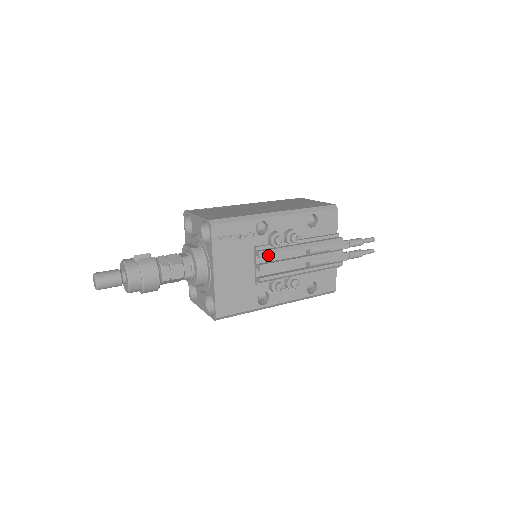
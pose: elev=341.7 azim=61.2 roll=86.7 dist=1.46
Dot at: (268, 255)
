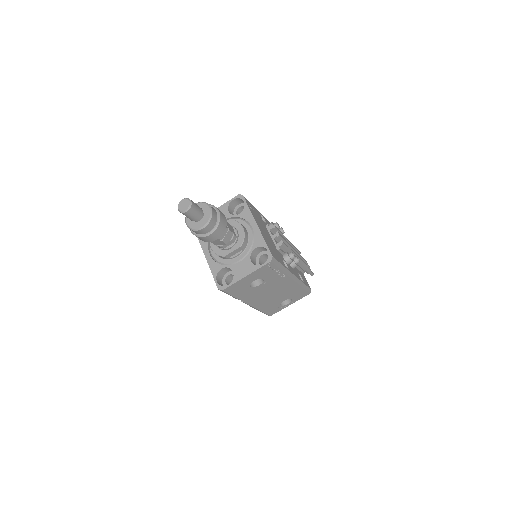
Dot at: (277, 229)
